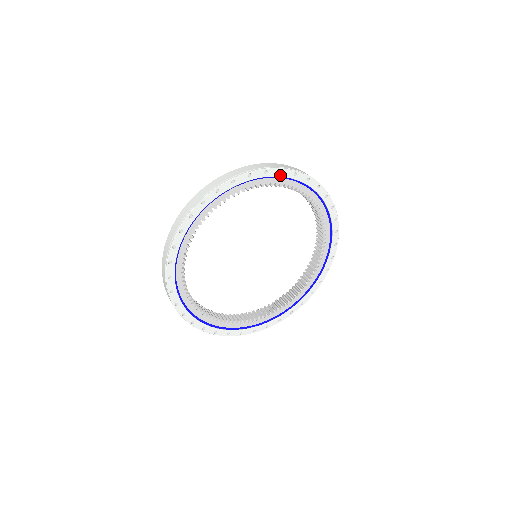
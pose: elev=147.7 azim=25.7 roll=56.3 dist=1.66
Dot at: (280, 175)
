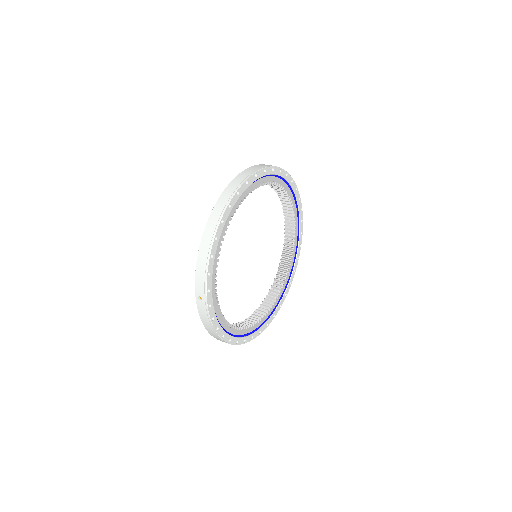
Dot at: (298, 201)
